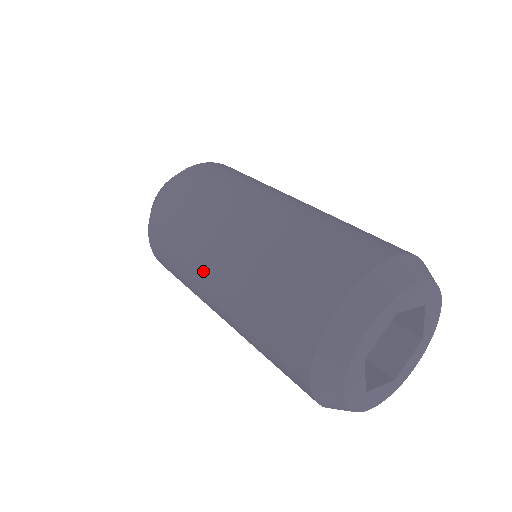
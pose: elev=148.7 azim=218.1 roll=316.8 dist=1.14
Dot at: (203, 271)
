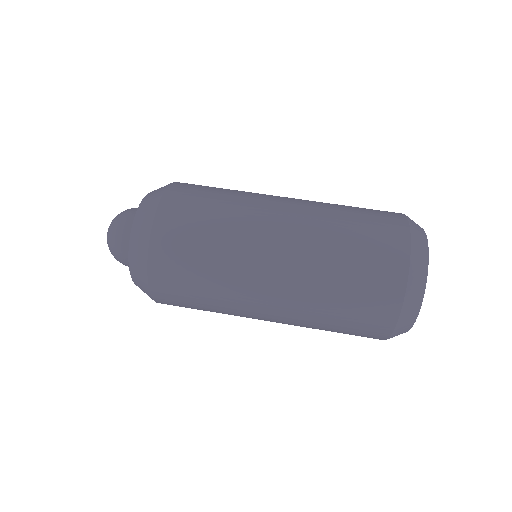
Dot at: (260, 254)
